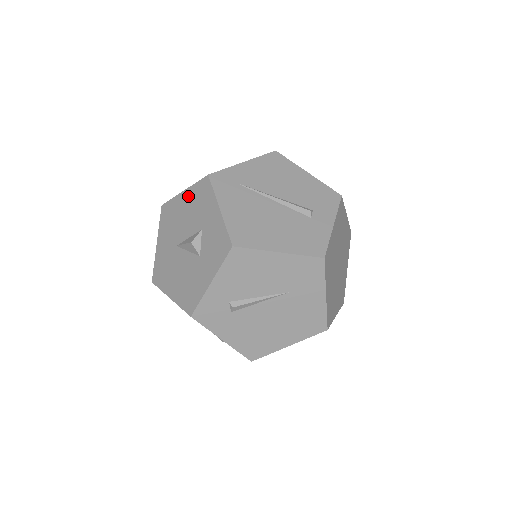
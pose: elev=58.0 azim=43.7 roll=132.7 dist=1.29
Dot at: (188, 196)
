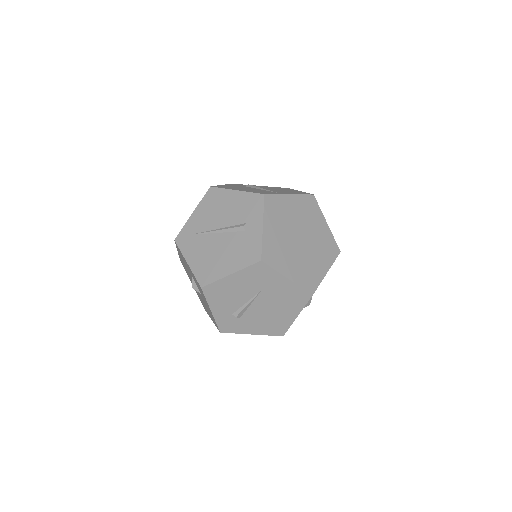
Dot at: (179, 254)
